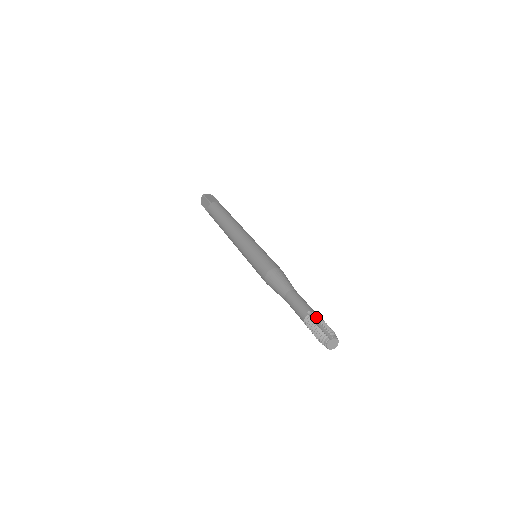
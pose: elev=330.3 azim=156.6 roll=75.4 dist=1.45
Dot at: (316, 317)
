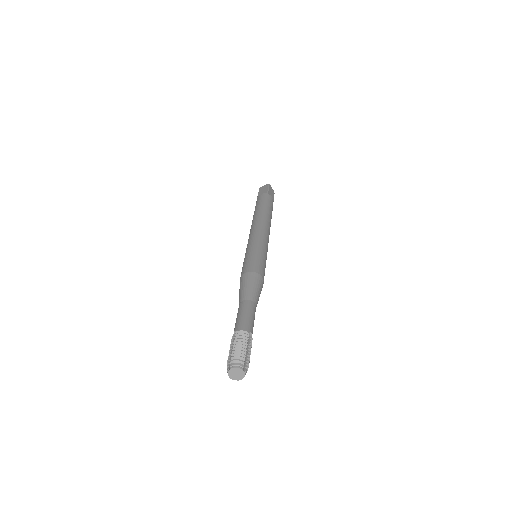
Dot at: (235, 338)
